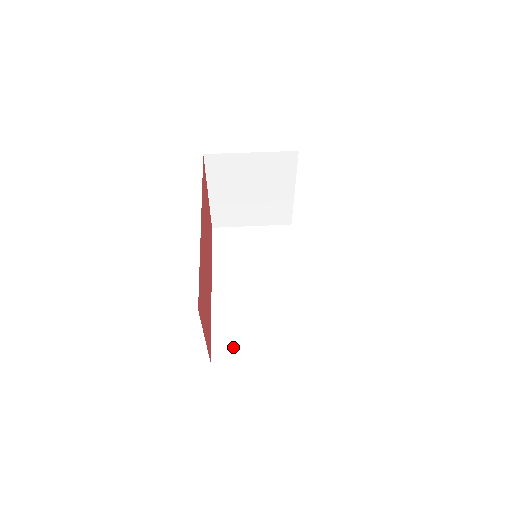
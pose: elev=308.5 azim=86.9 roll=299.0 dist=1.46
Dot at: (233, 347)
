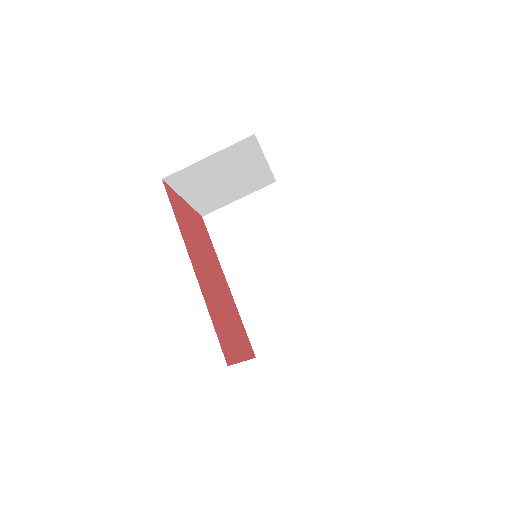
Dot at: (269, 335)
